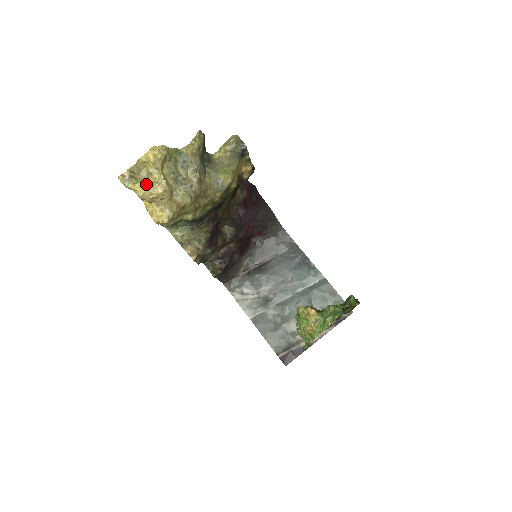
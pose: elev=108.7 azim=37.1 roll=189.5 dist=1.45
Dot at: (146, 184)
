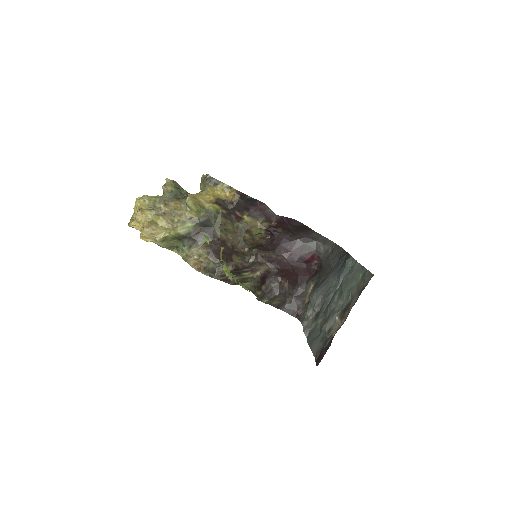
Dot at: occluded
